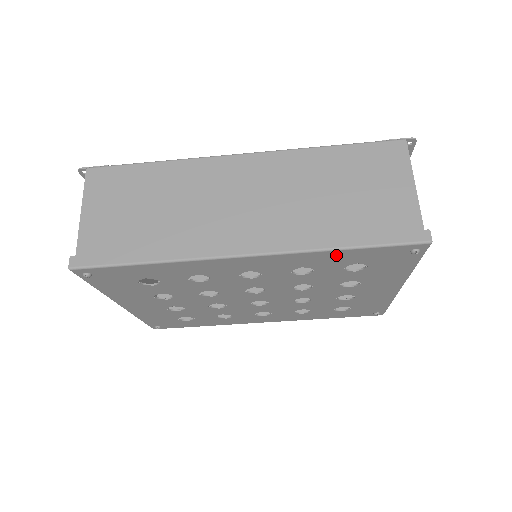
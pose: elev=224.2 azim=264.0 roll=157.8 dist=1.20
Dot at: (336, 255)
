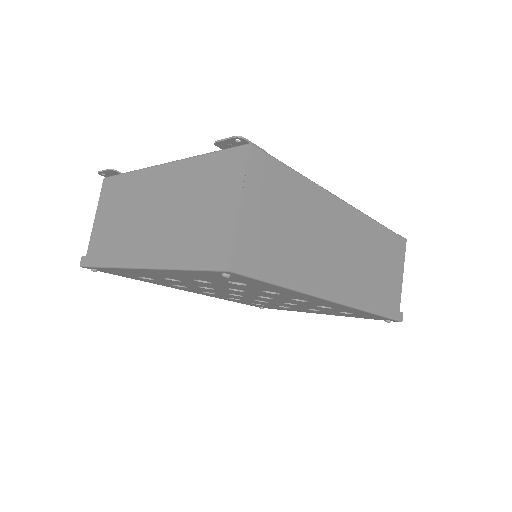
Dot at: (364, 313)
